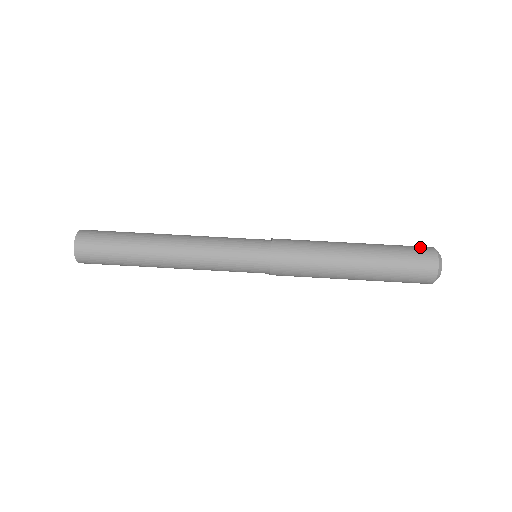
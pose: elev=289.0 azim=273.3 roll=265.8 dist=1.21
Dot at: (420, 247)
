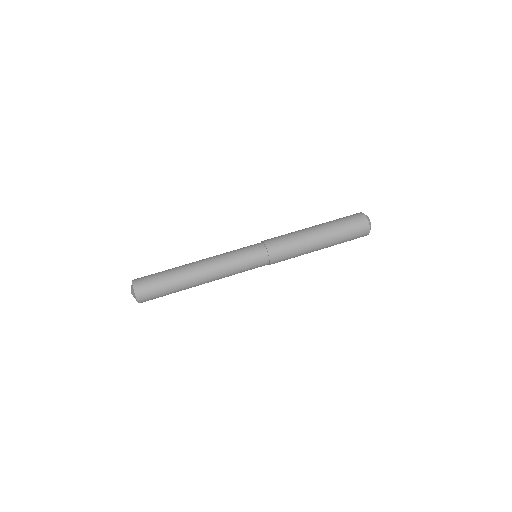
Dot at: (354, 215)
